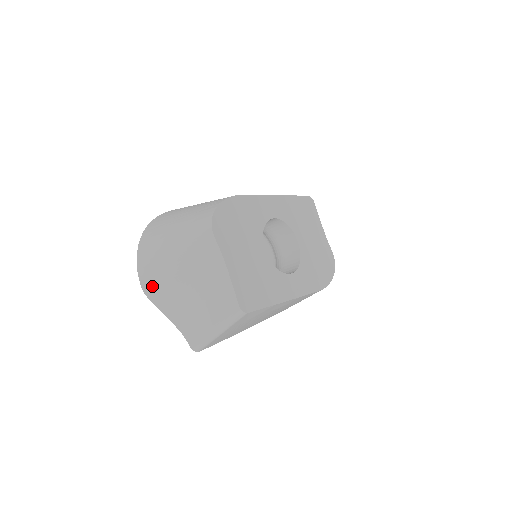
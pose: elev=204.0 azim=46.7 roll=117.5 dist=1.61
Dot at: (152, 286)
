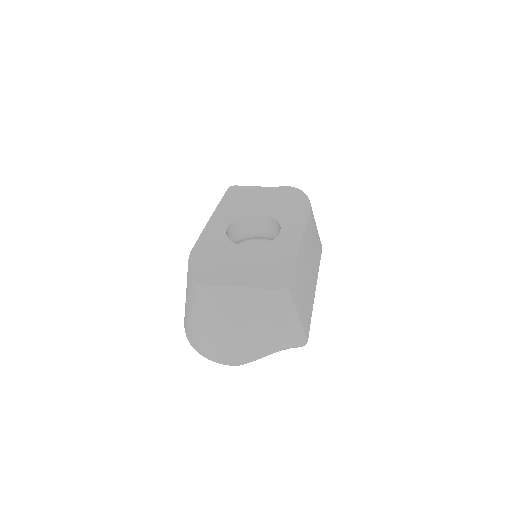
Dot at: (234, 356)
